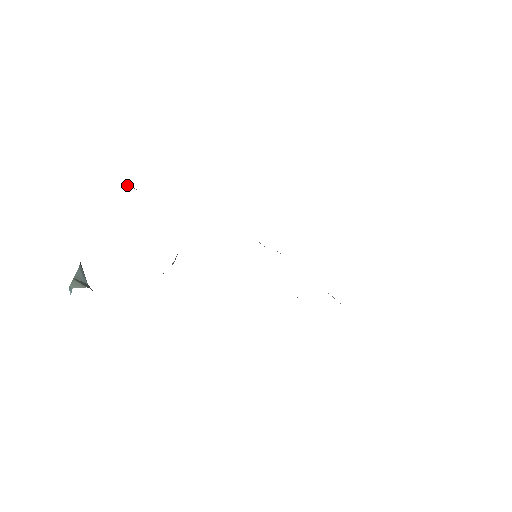
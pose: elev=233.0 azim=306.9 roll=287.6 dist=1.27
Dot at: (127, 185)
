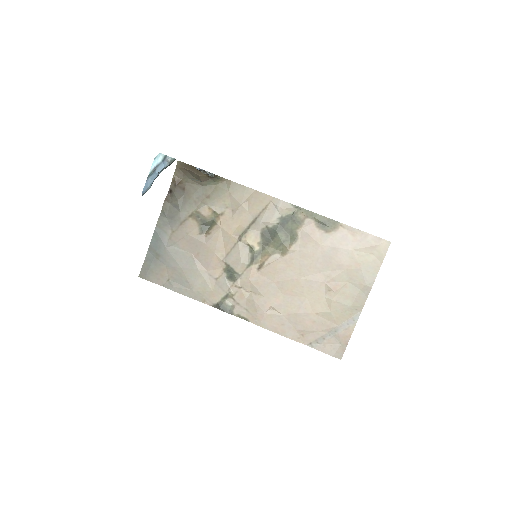
Dot at: (165, 199)
